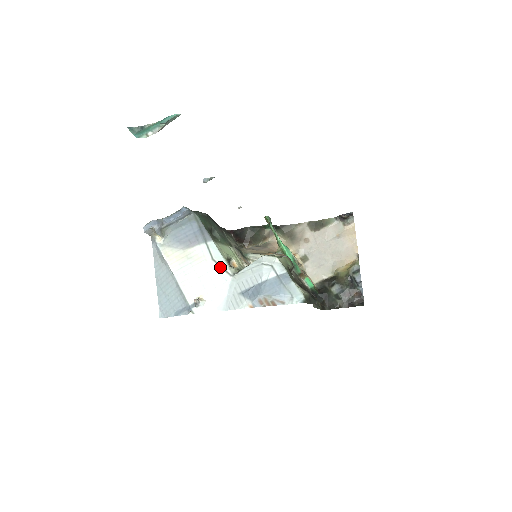
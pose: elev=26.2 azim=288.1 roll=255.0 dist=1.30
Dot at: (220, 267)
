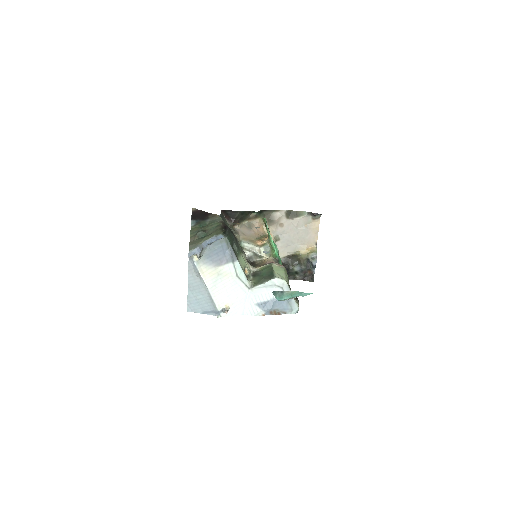
Dot at: (242, 282)
